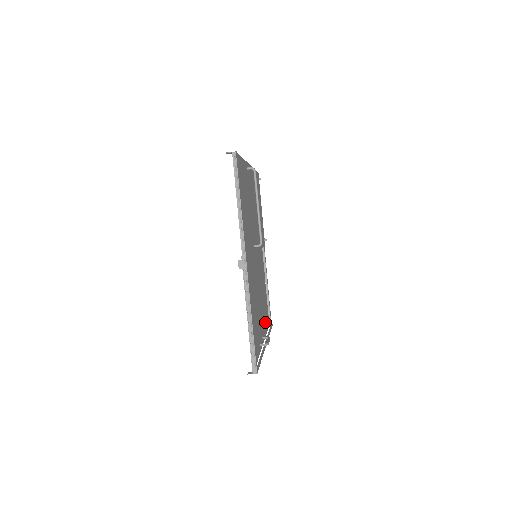
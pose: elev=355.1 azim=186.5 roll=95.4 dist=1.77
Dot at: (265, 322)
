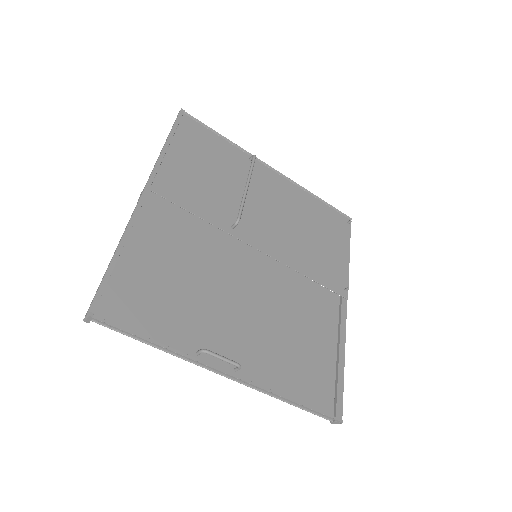
Dot at: (291, 383)
